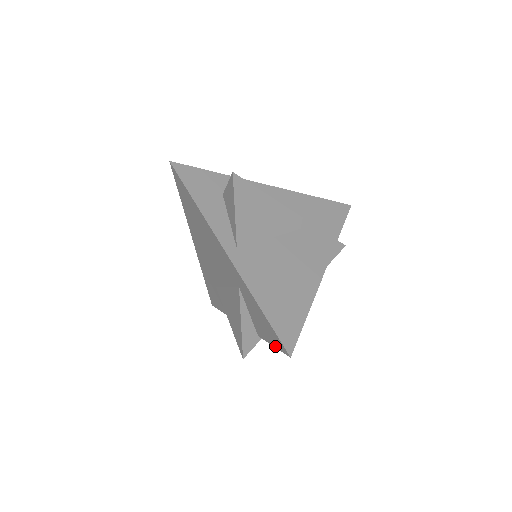
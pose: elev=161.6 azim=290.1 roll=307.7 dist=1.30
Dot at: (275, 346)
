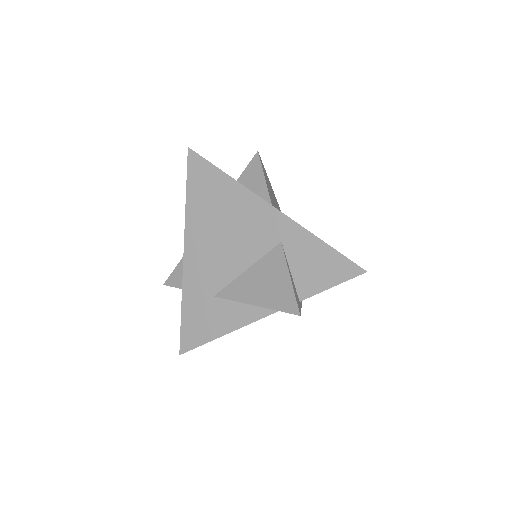
Dot at: (337, 282)
